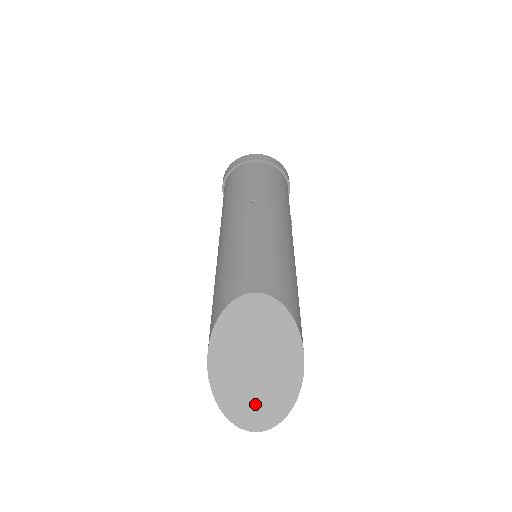
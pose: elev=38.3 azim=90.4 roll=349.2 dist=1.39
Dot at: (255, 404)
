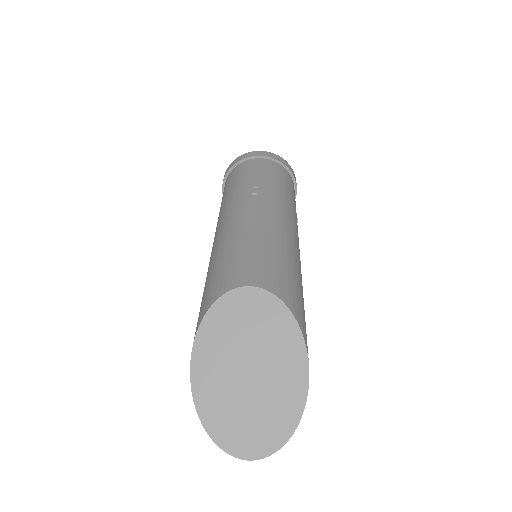
Dot at: (249, 424)
